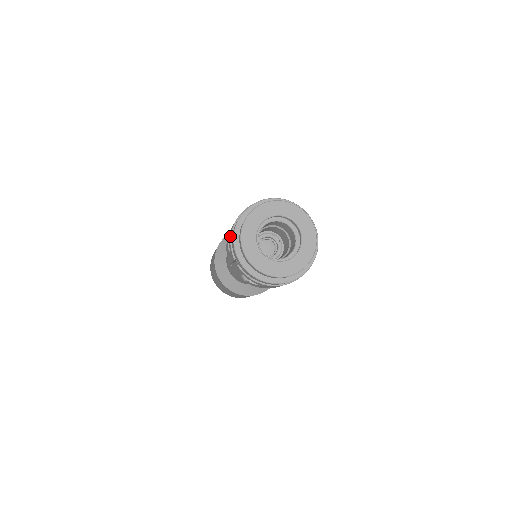
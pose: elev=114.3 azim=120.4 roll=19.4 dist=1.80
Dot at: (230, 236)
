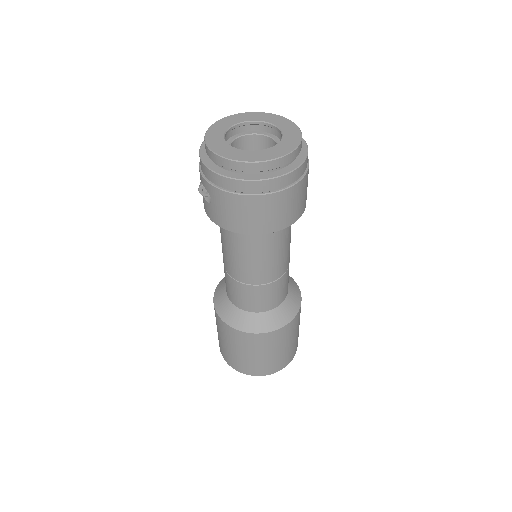
Dot at: occluded
